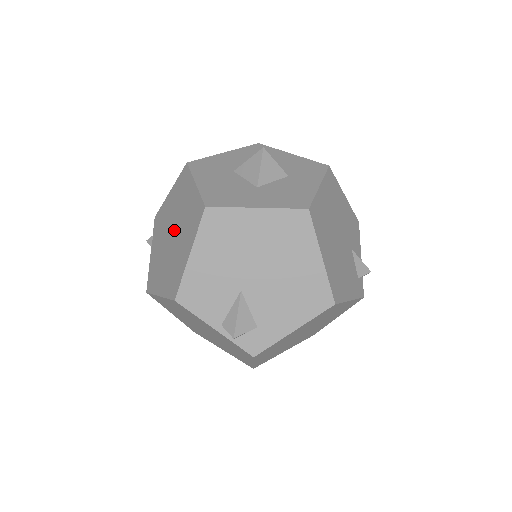
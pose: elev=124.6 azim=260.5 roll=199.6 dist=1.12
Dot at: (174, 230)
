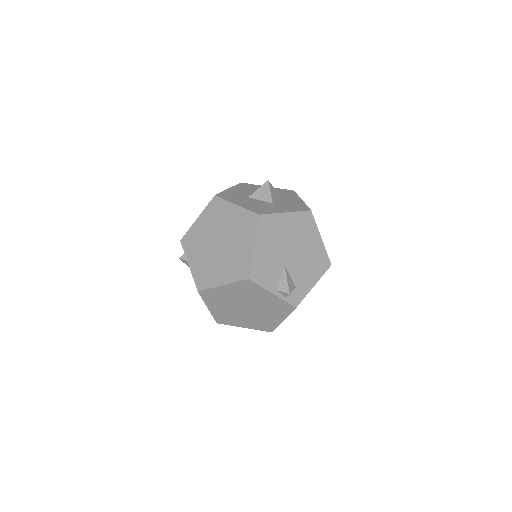
Dot at: (221, 239)
